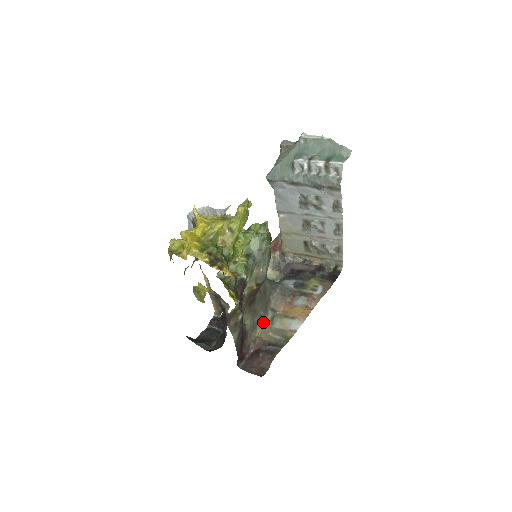
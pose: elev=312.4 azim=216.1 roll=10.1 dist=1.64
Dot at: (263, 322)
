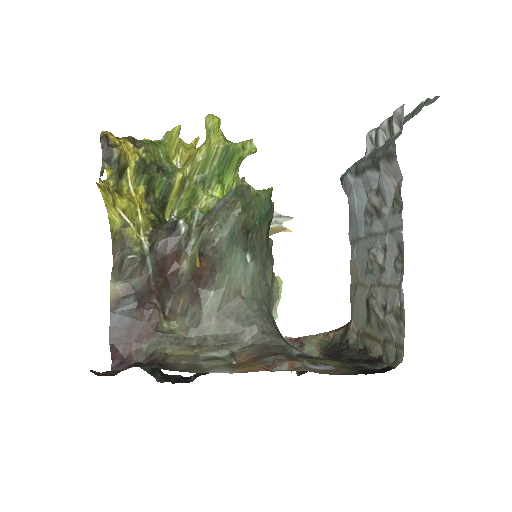
Dot at: (199, 350)
